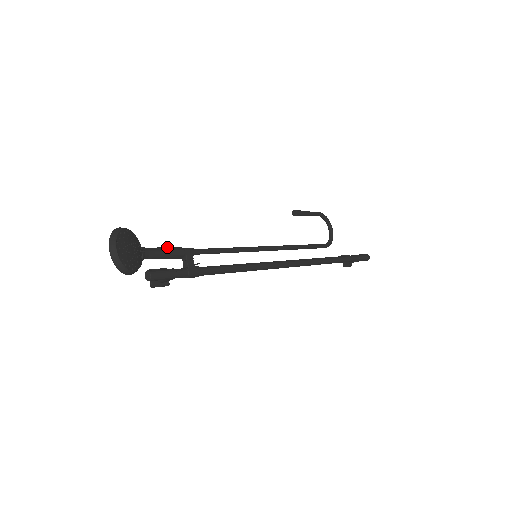
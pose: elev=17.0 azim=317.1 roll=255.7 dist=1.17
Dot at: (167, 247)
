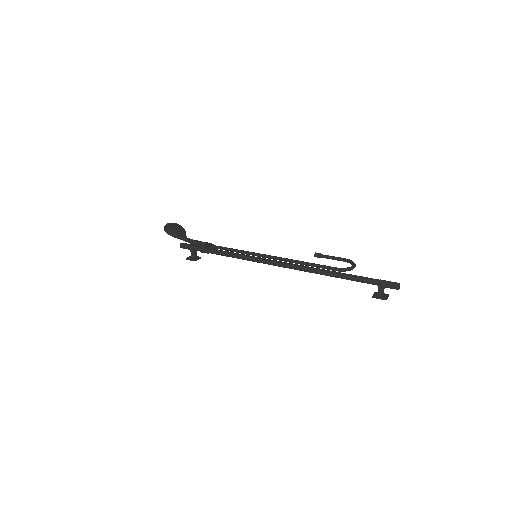
Dot at: occluded
